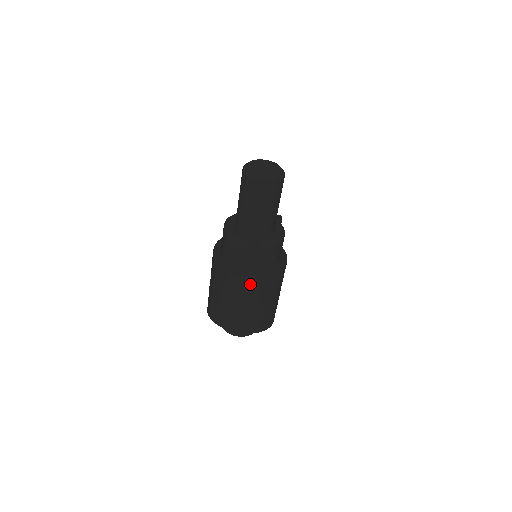
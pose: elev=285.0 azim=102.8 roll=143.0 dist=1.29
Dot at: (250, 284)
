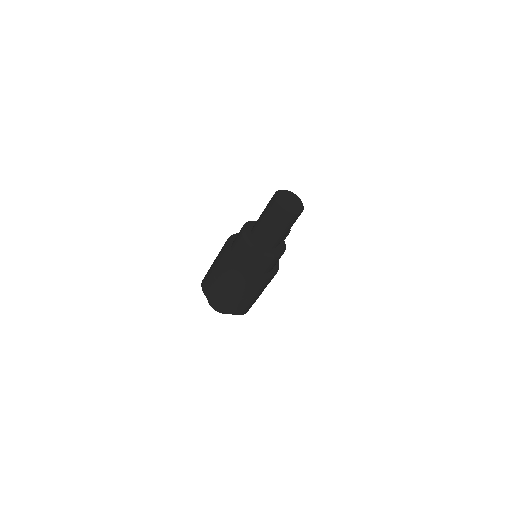
Dot at: (243, 277)
